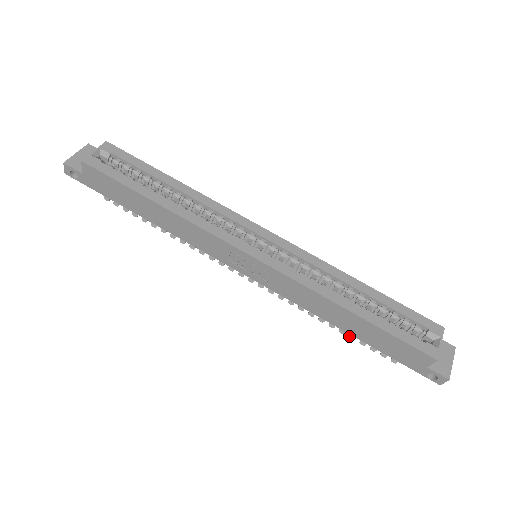
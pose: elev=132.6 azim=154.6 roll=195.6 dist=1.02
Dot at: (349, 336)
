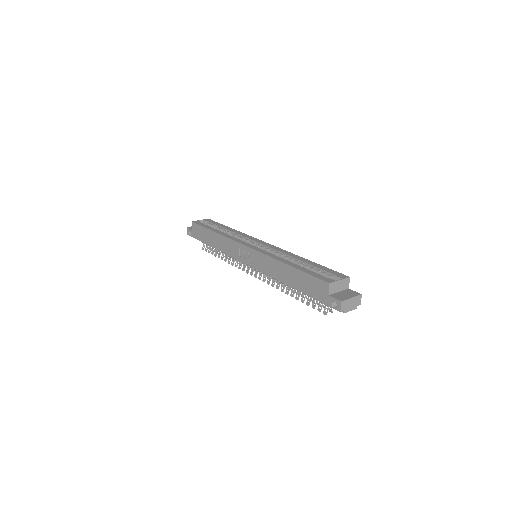
Dot at: (301, 300)
